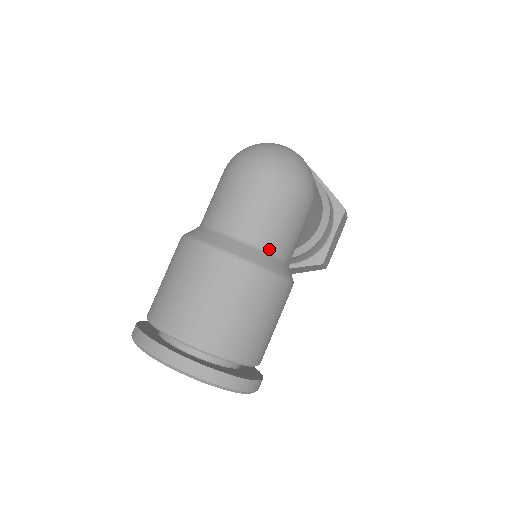
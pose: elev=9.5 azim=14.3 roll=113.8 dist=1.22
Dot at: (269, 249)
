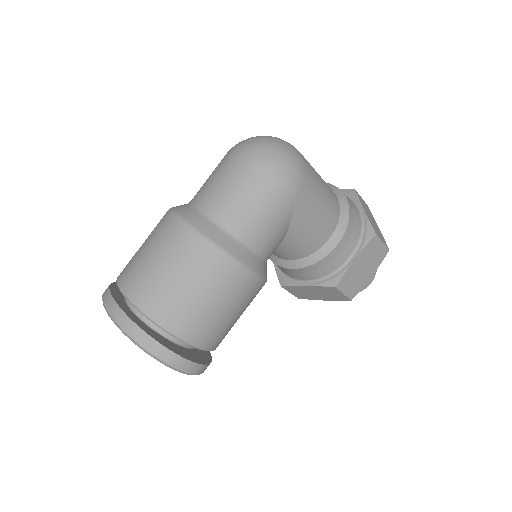
Dot at: (228, 228)
